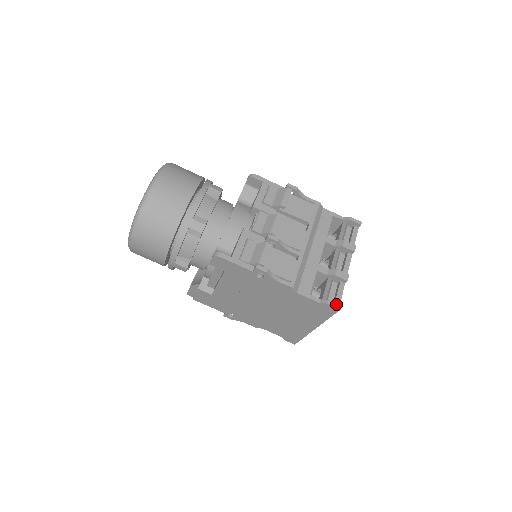
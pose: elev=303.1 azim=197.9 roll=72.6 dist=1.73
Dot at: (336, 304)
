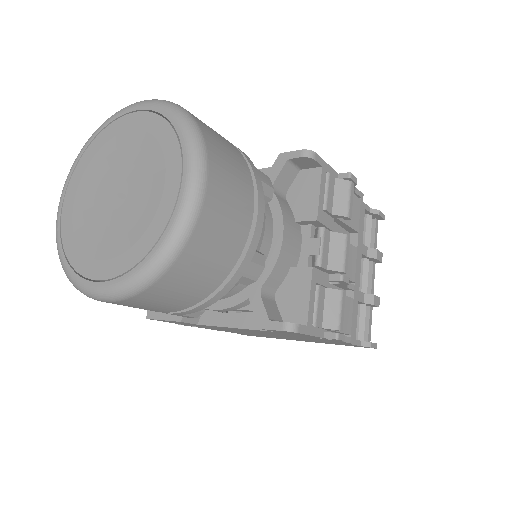
Dot at: (375, 344)
